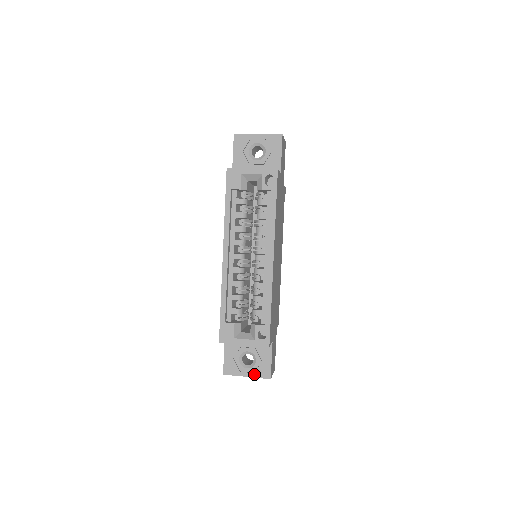
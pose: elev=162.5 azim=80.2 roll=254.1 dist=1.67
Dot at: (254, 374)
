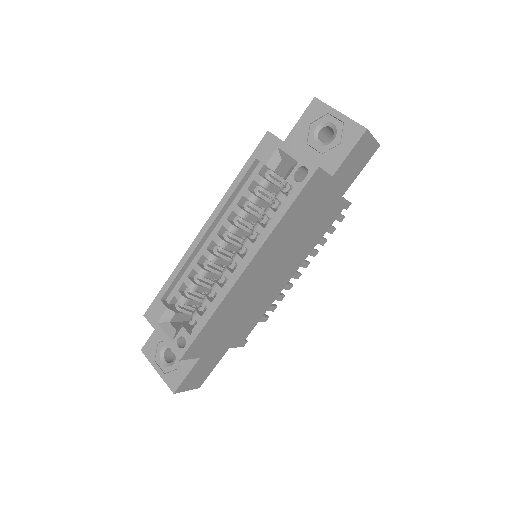
Dot at: (164, 375)
